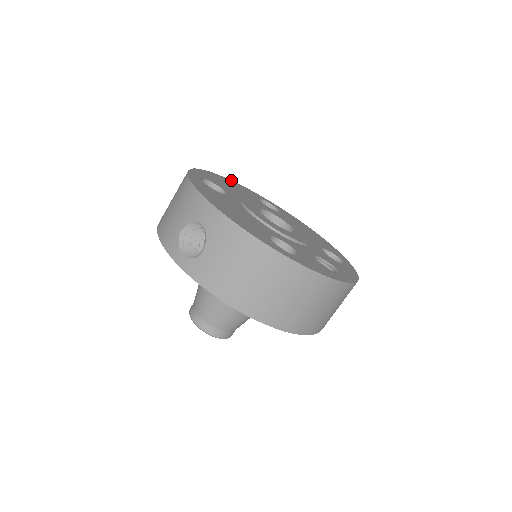
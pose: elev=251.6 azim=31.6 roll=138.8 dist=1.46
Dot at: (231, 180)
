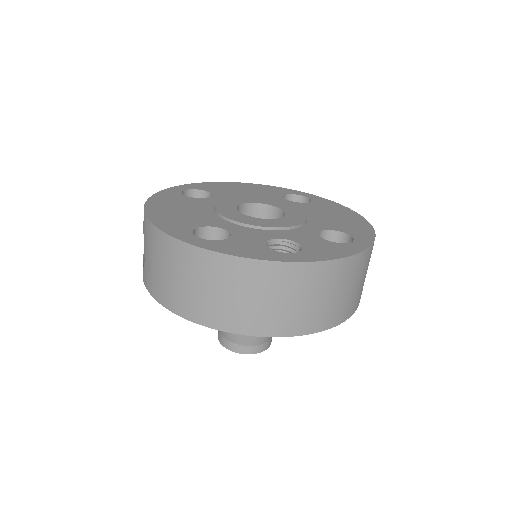
Dot at: (261, 184)
